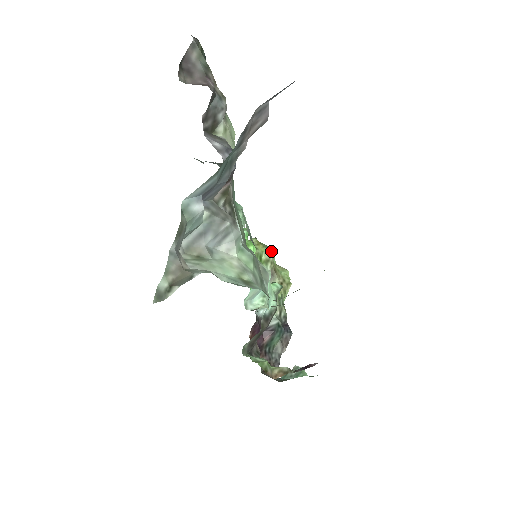
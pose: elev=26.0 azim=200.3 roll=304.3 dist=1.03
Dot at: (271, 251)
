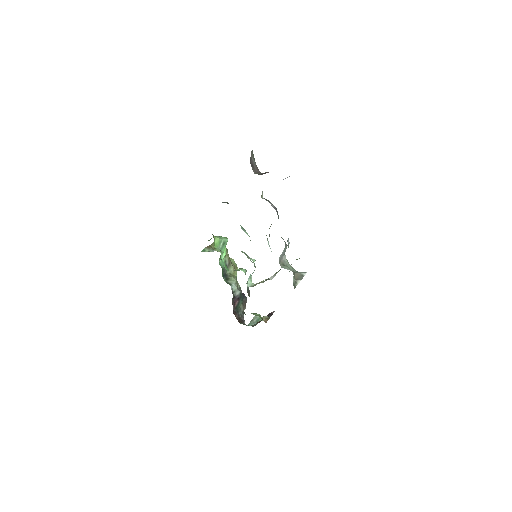
Dot at: (226, 248)
